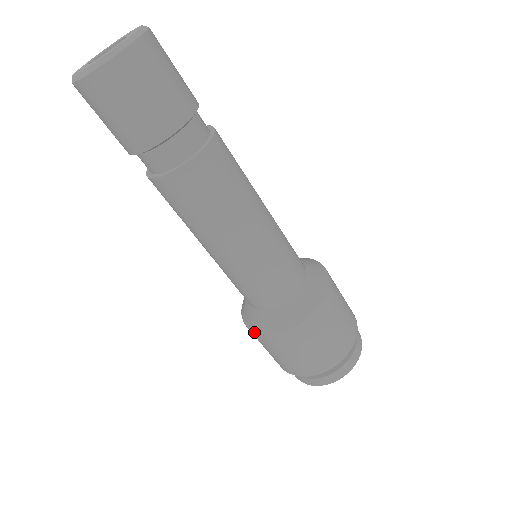
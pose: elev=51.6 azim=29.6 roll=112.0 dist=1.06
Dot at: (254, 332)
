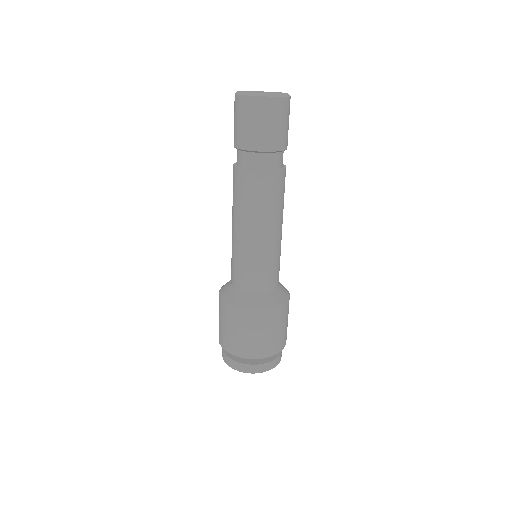
Dot at: (221, 299)
